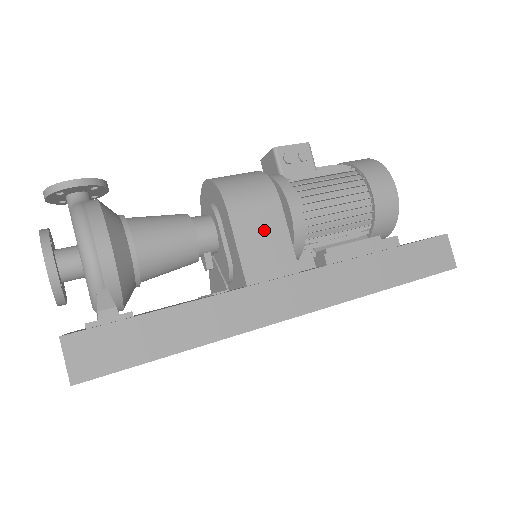
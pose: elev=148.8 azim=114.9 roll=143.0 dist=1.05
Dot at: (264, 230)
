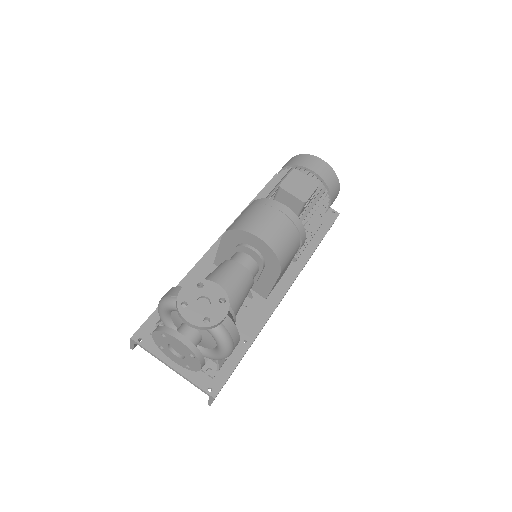
Dot at: occluded
